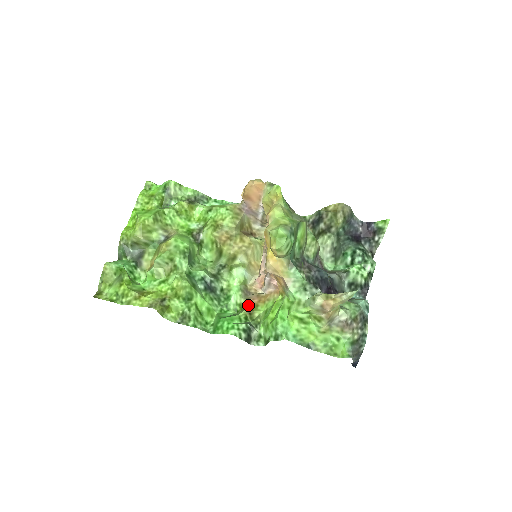
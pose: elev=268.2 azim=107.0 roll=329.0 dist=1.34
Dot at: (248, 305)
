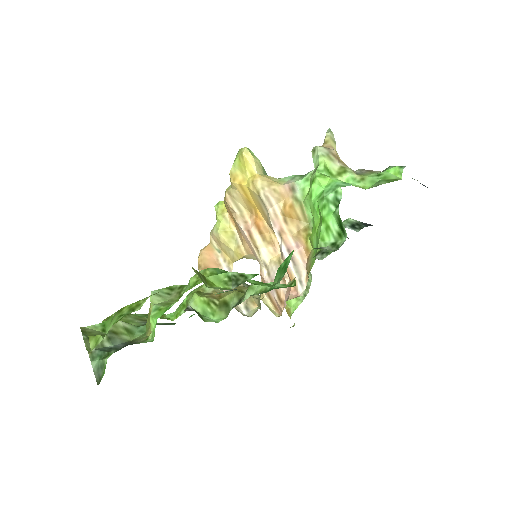
Dot at: occluded
